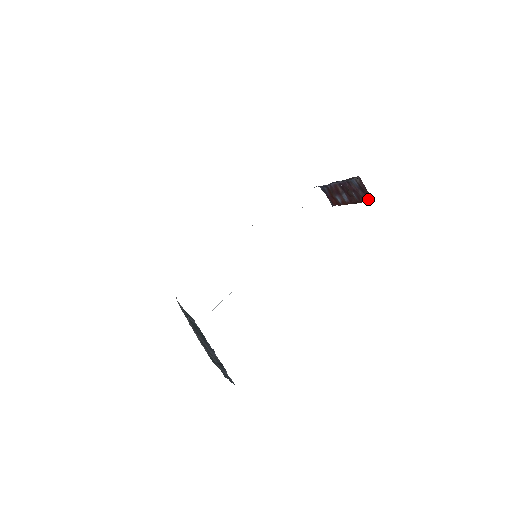
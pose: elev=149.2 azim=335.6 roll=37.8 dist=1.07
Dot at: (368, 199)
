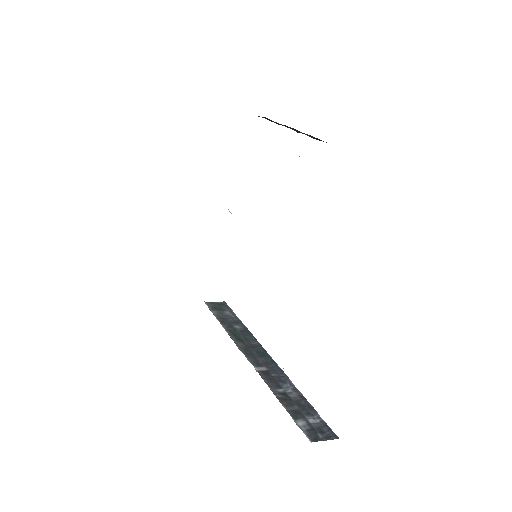
Dot at: occluded
